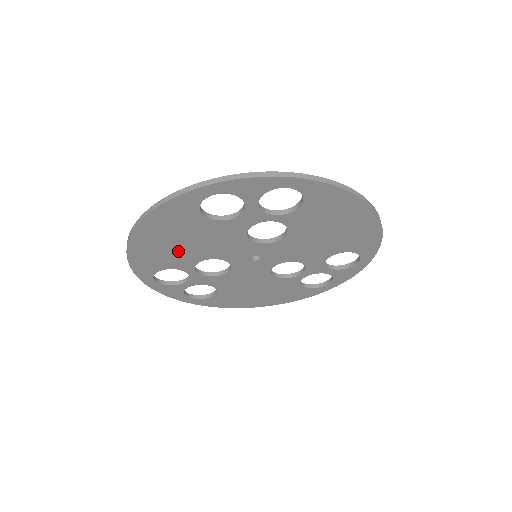
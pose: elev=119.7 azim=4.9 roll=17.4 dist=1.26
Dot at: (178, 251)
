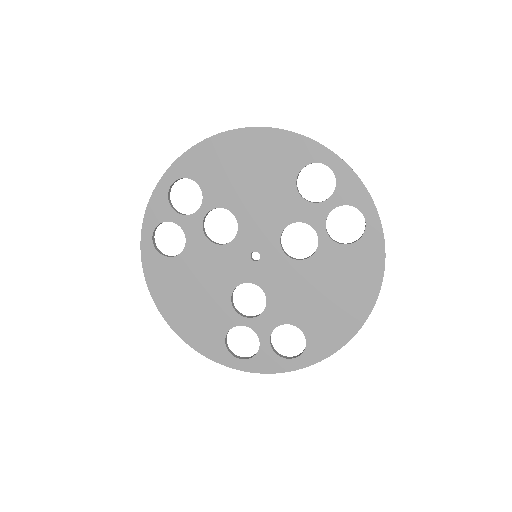
Dot at: (234, 180)
